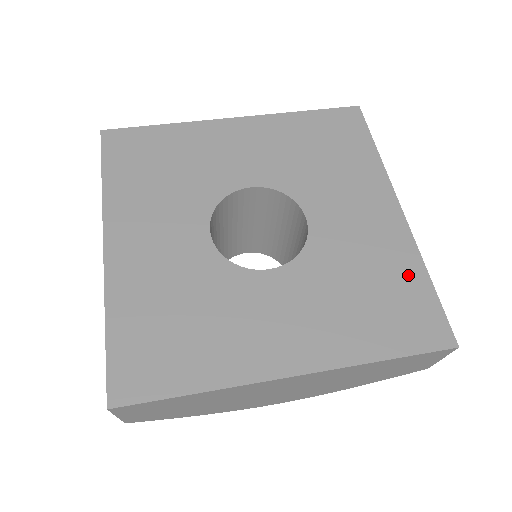
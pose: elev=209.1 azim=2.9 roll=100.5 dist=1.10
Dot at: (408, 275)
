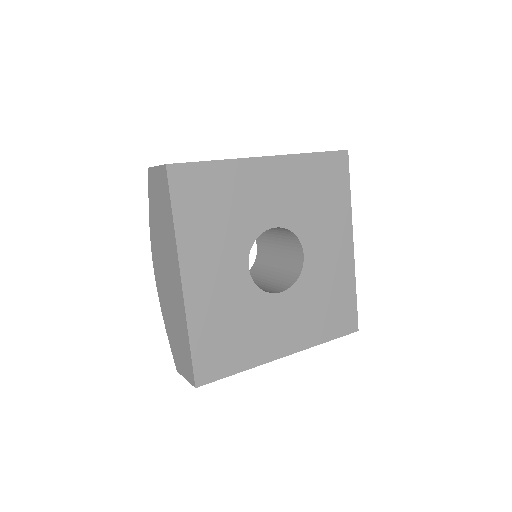
Dot at: (347, 291)
